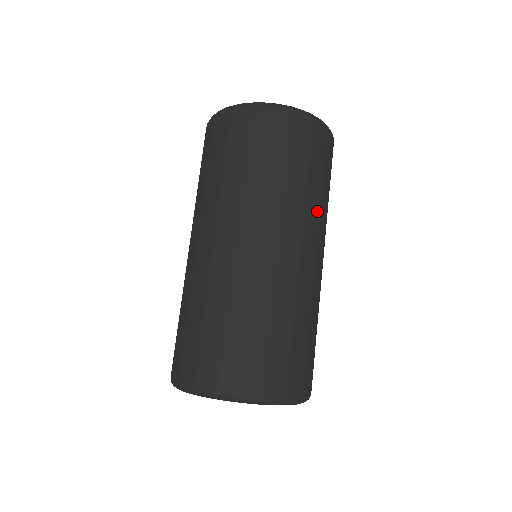
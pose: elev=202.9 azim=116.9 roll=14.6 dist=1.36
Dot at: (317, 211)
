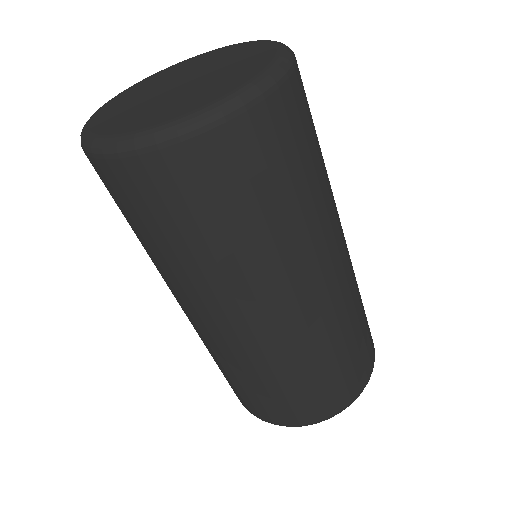
Dot at: (253, 267)
